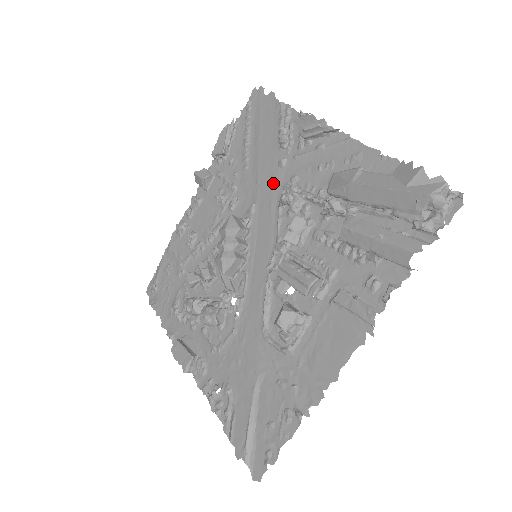
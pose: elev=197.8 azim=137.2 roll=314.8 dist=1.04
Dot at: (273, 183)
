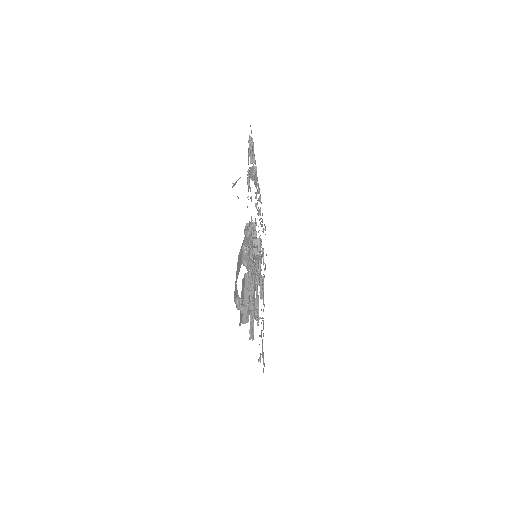
Dot at: occluded
